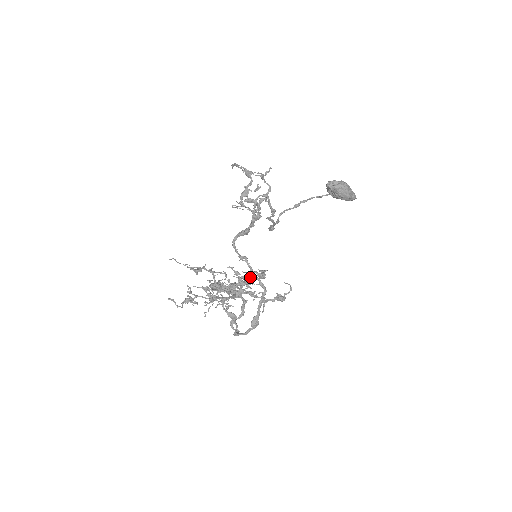
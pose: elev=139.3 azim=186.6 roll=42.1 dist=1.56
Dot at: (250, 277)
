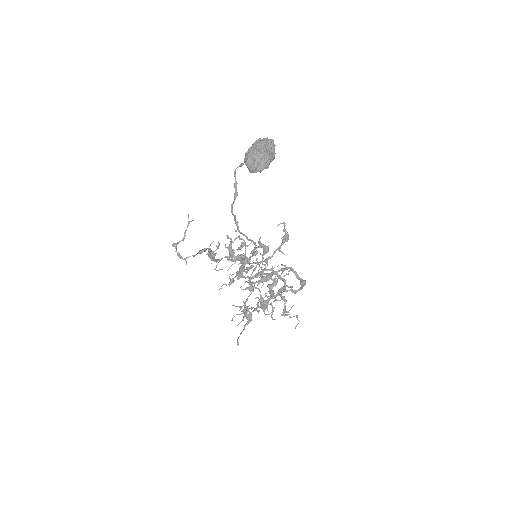
Dot at: (245, 242)
